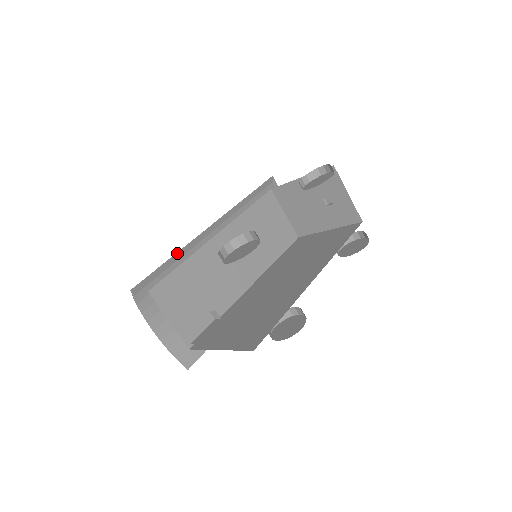
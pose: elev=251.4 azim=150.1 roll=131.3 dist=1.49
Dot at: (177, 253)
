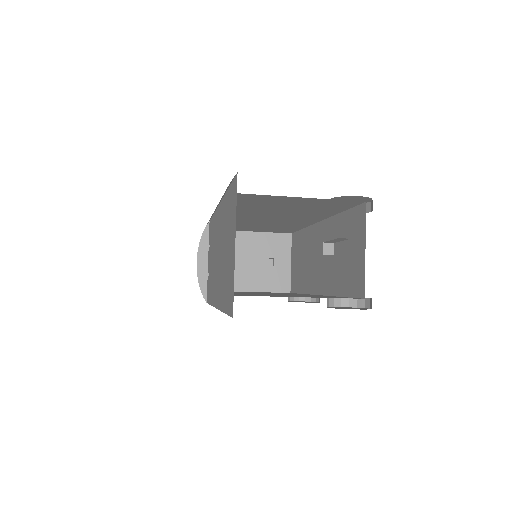
Dot at: occluded
